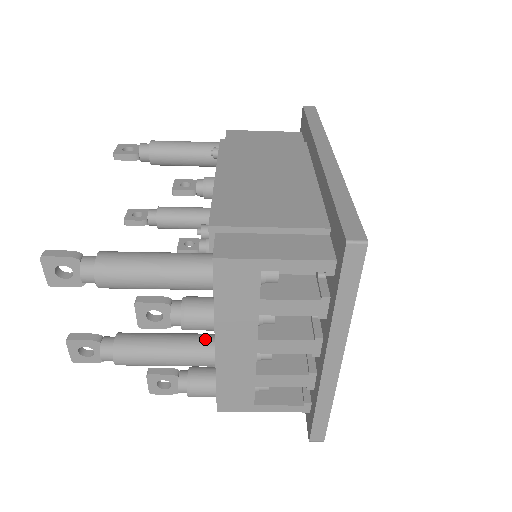
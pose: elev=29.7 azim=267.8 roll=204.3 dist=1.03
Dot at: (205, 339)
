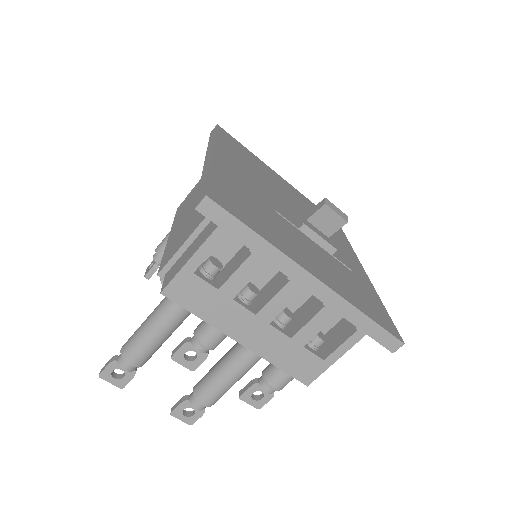
Dot at: (239, 344)
